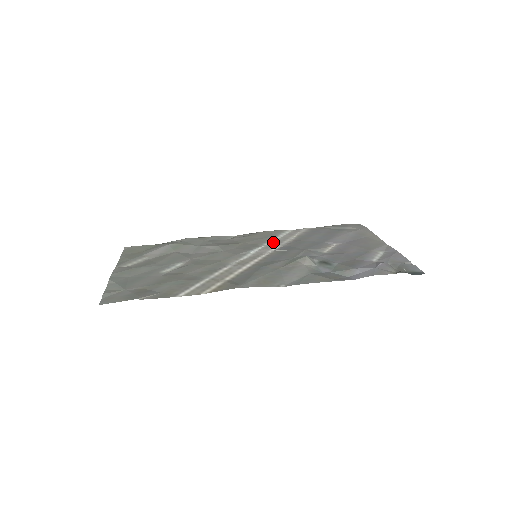
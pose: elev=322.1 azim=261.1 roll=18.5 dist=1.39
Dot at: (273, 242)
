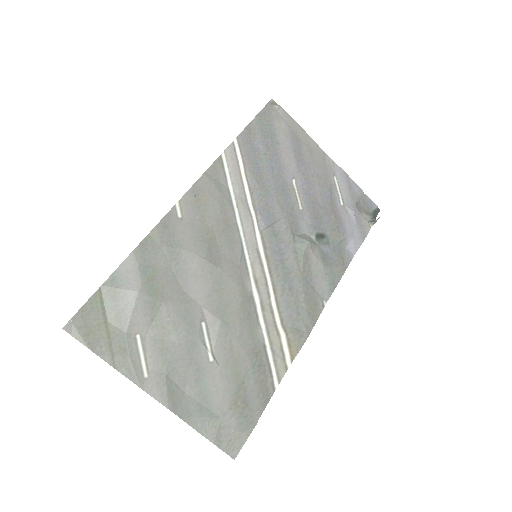
Dot at: (239, 207)
